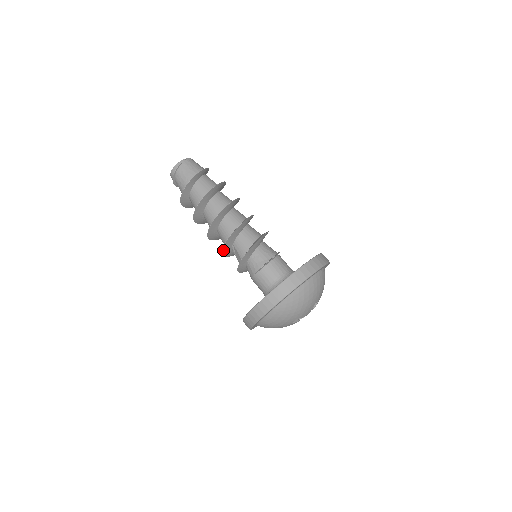
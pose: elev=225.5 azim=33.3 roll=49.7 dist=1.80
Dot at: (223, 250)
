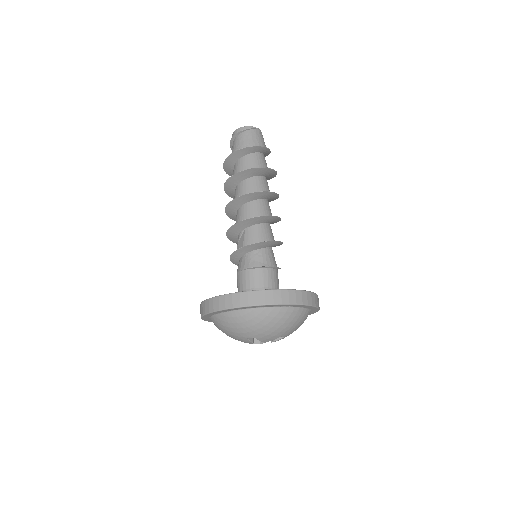
Dot at: (232, 227)
